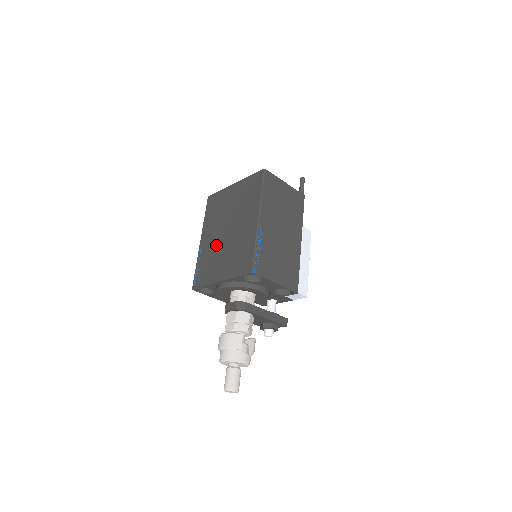
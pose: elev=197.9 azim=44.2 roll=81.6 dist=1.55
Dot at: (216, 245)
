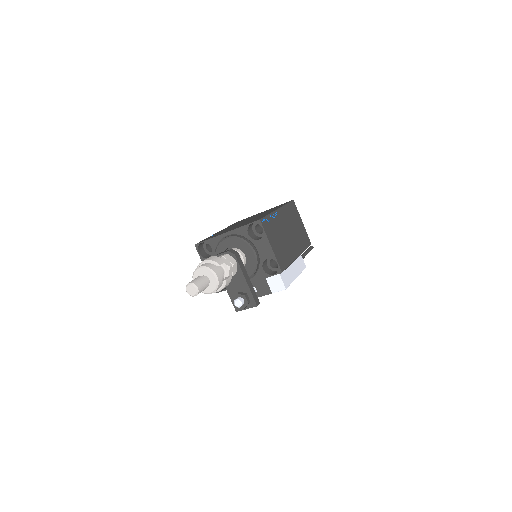
Dot at: (232, 227)
